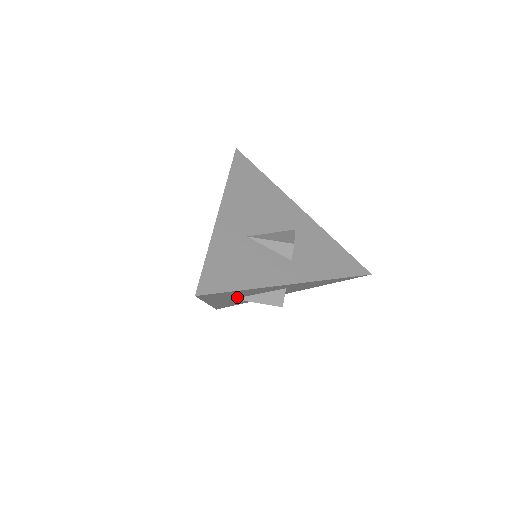
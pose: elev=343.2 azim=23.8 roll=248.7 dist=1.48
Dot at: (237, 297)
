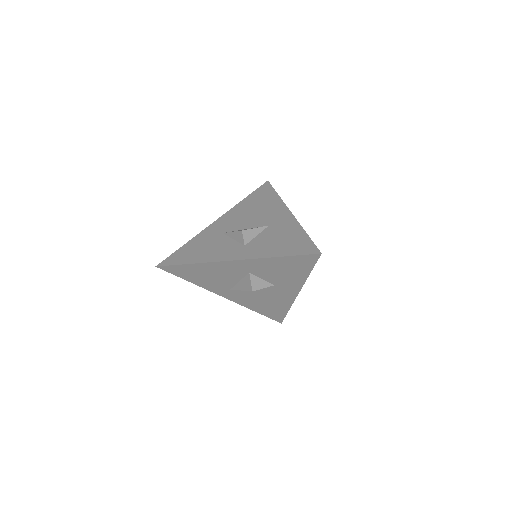
Dot at: (228, 286)
